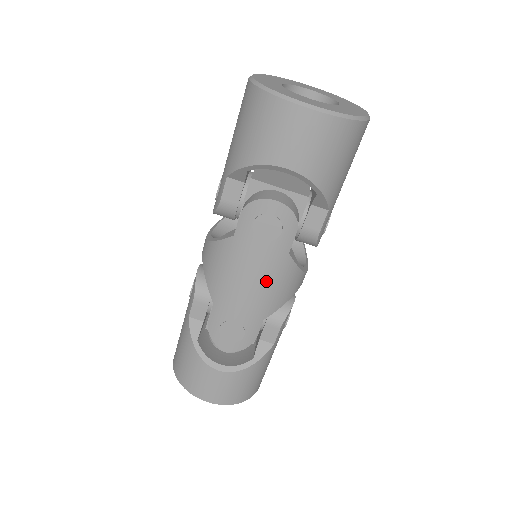
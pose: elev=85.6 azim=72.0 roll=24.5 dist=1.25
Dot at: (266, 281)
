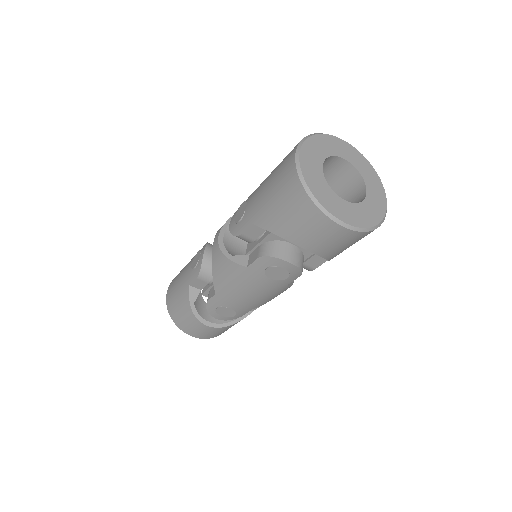
Dot at: (263, 295)
